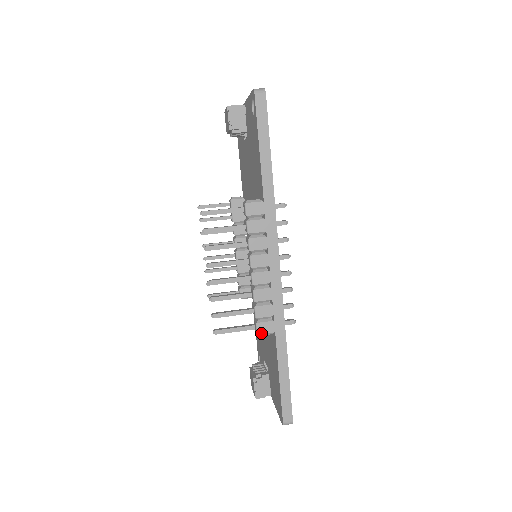
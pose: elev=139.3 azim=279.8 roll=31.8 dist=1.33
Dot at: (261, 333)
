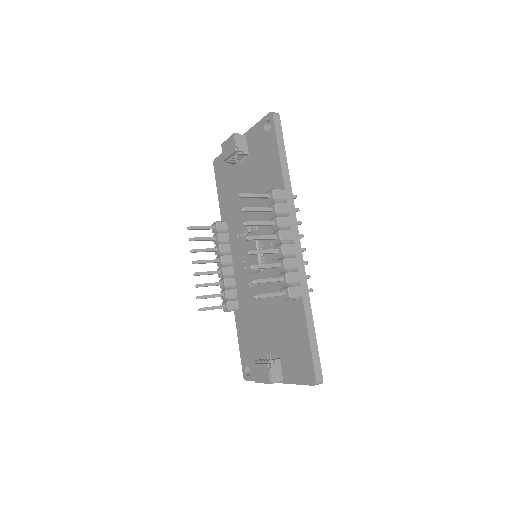
Dot at: (292, 296)
